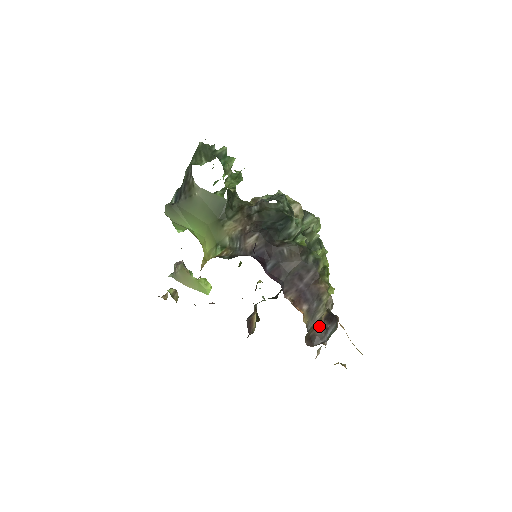
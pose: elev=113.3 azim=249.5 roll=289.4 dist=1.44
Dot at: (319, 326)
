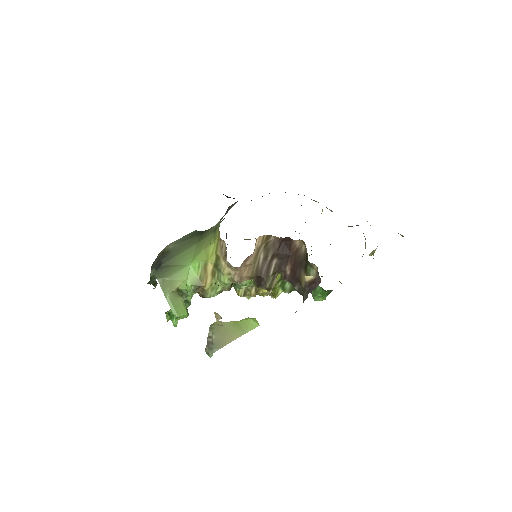
Dot at: occluded
